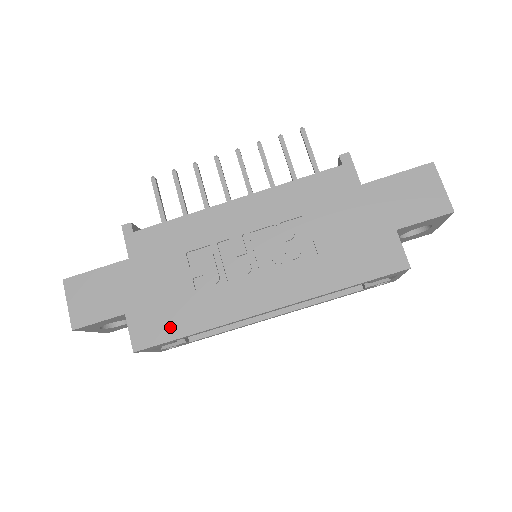
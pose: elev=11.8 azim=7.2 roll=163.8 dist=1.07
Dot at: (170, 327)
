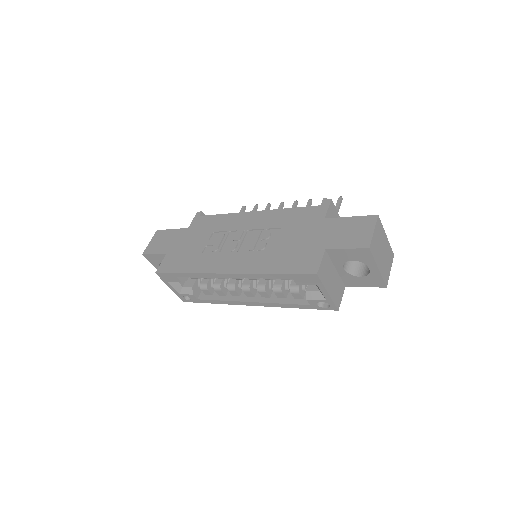
Dot at: (178, 266)
